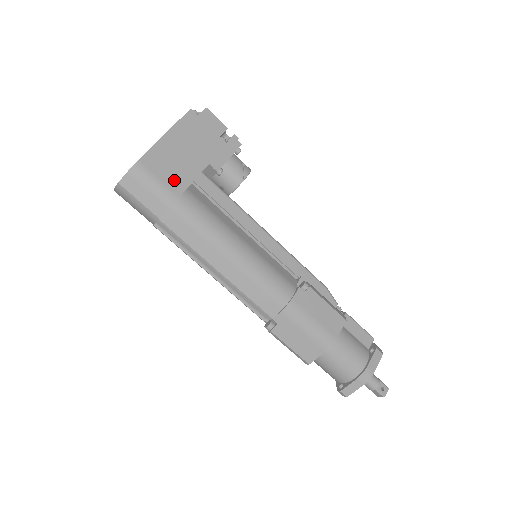
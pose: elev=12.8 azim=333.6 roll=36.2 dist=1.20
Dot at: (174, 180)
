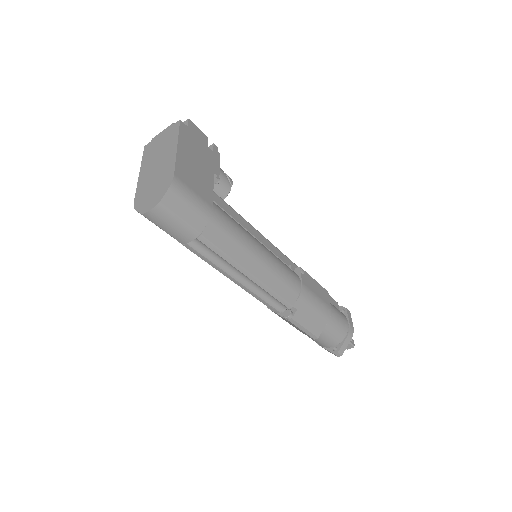
Dot at: (203, 191)
